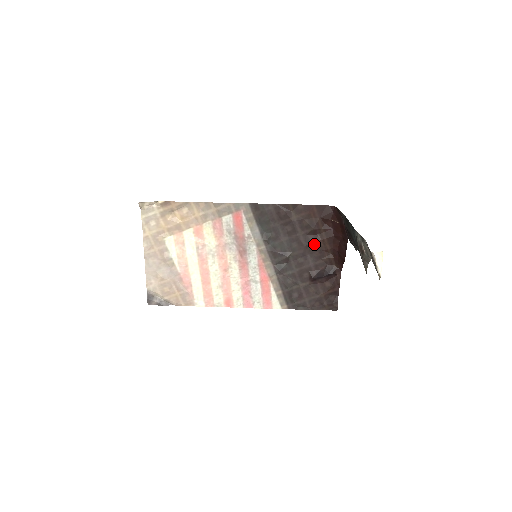
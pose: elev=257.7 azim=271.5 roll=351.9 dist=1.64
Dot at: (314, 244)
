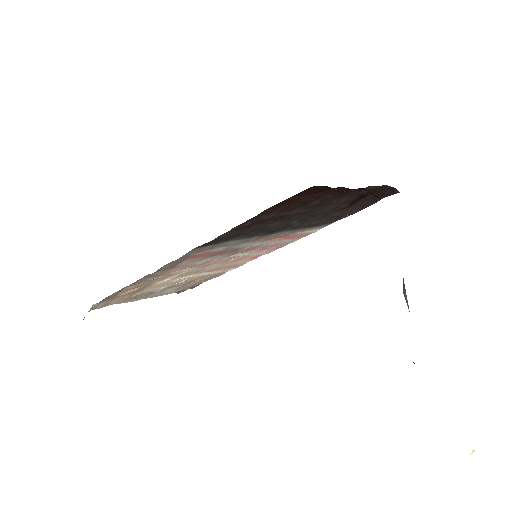
Dot at: (323, 202)
